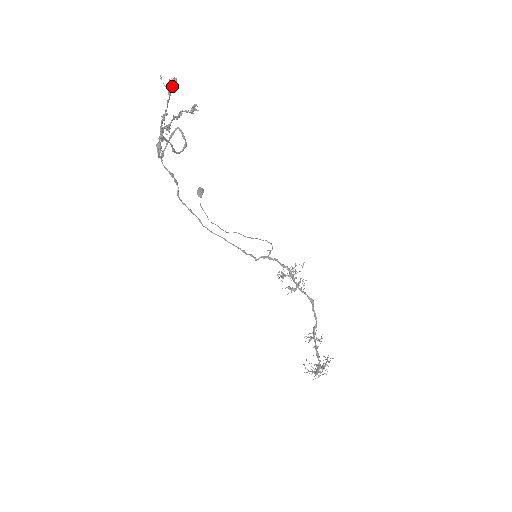
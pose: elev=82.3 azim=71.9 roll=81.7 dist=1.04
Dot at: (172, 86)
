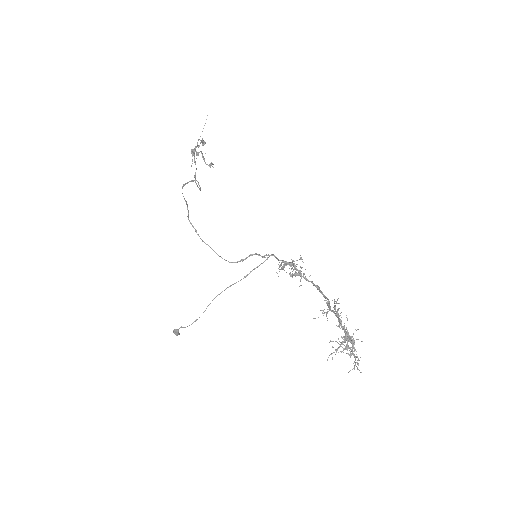
Dot at: (203, 143)
